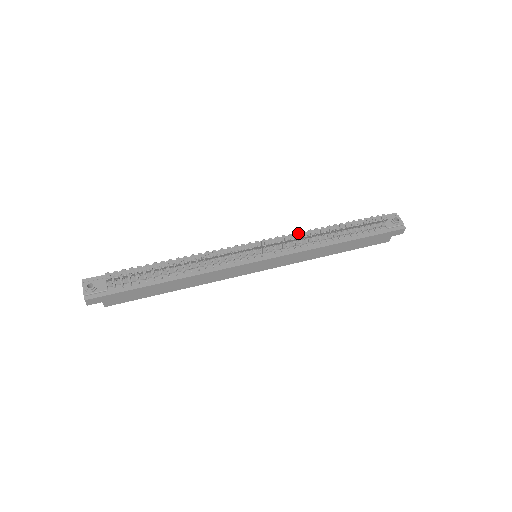
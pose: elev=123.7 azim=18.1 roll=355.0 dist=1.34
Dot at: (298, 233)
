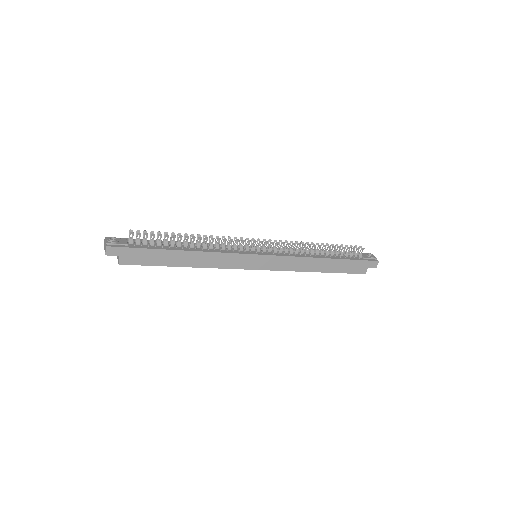
Dot at: (292, 242)
